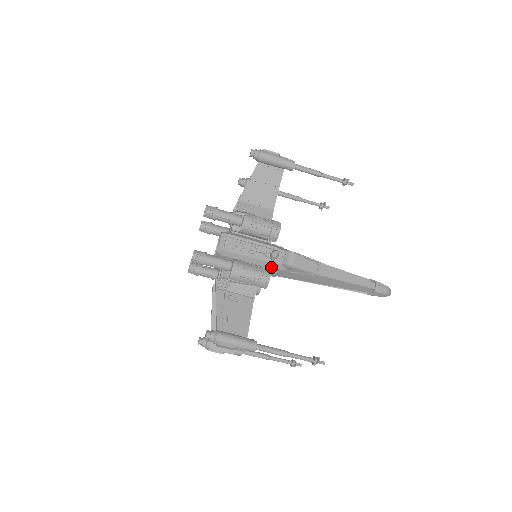
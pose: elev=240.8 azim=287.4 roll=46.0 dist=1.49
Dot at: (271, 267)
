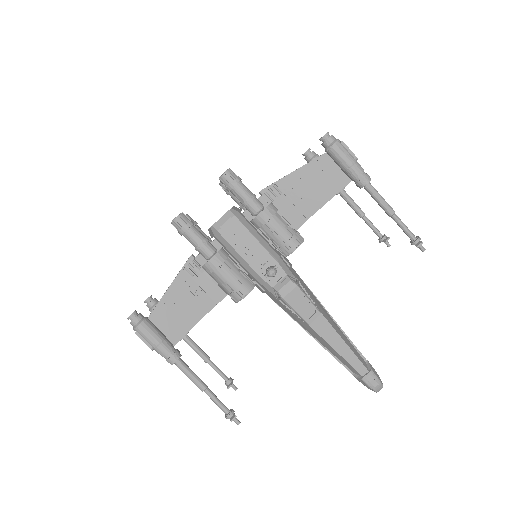
Dot at: (260, 282)
